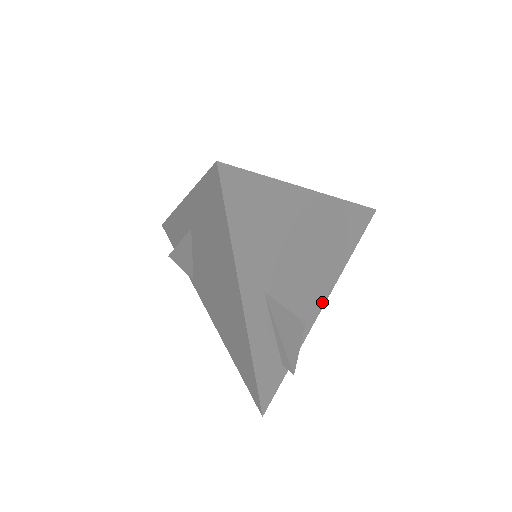
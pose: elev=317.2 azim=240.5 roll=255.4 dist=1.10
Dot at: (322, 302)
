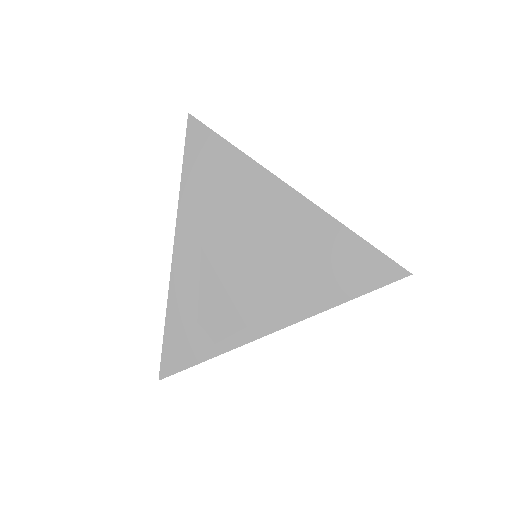
Dot at: (280, 323)
